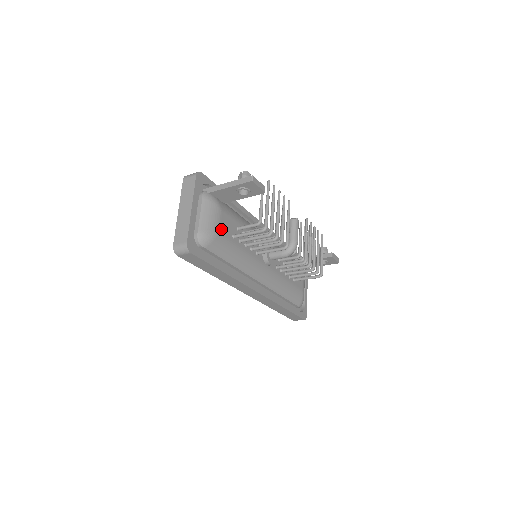
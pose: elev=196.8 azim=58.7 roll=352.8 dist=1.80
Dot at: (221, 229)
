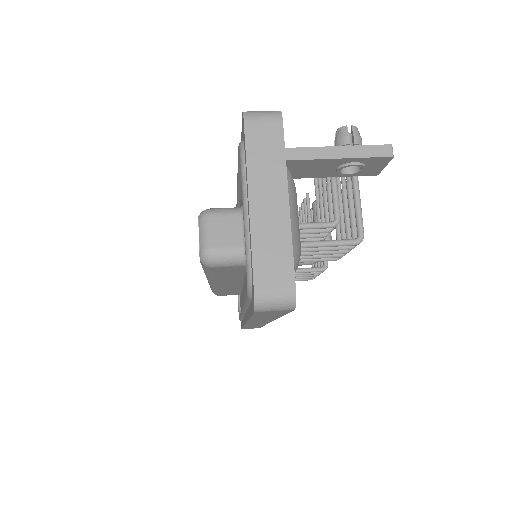
Dot at: occluded
